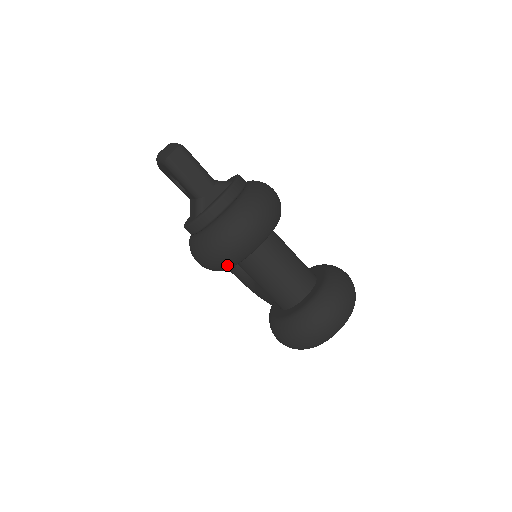
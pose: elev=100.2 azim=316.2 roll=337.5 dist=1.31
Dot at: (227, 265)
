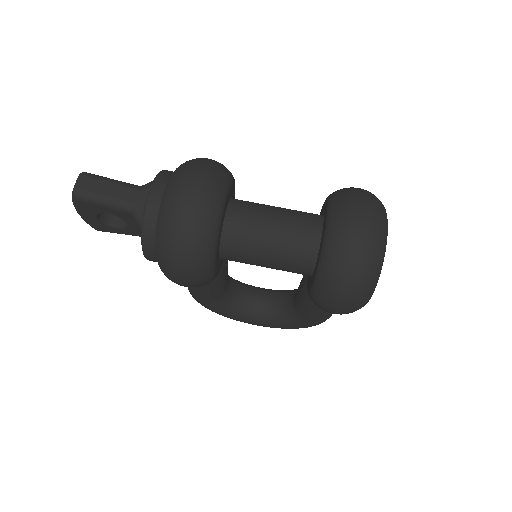
Dot at: (204, 251)
